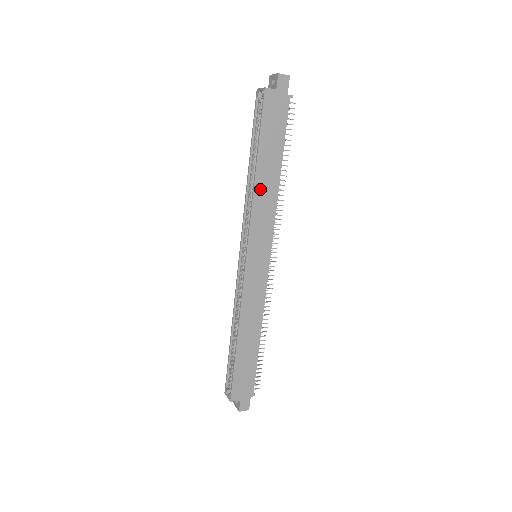
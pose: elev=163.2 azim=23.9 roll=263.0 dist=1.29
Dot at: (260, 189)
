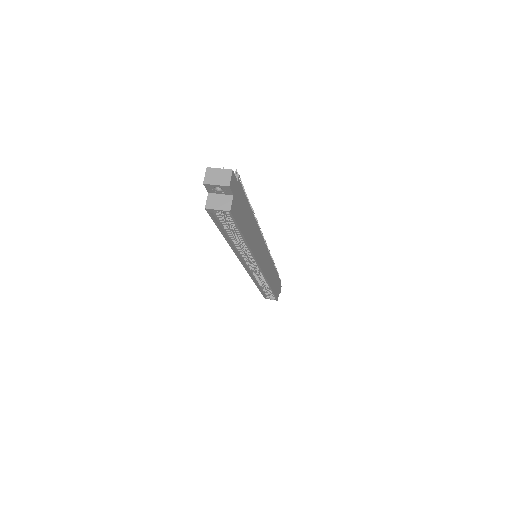
Dot at: (252, 244)
